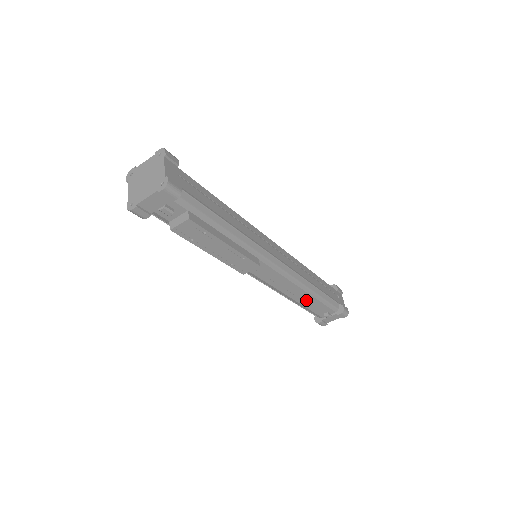
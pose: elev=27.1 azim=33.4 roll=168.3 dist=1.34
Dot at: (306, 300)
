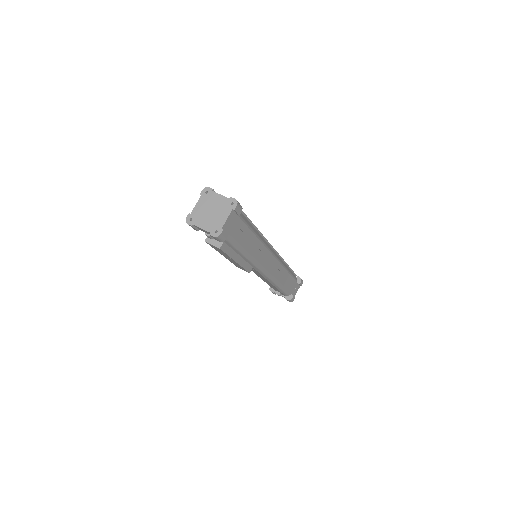
Dot at: occluded
